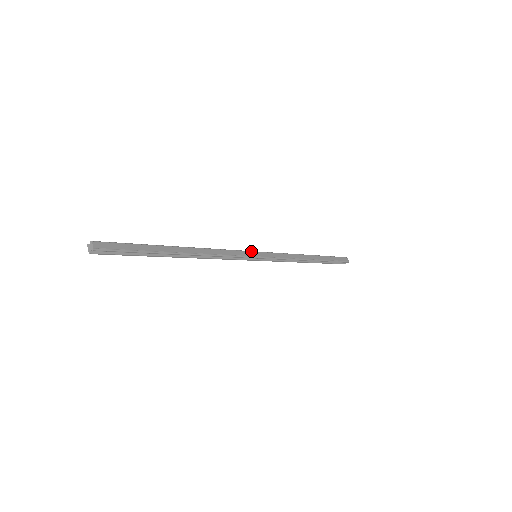
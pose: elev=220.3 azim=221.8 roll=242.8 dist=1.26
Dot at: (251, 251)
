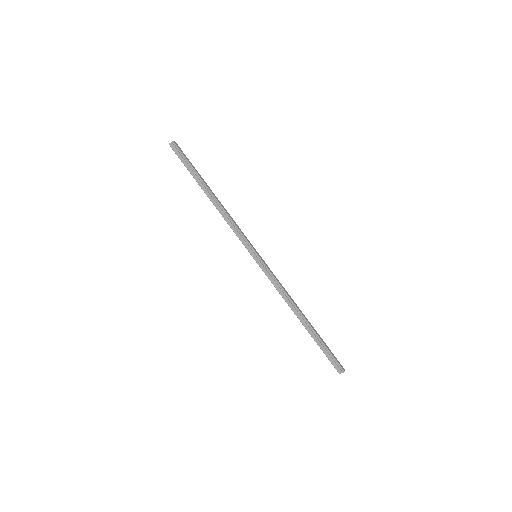
Dot at: (254, 248)
